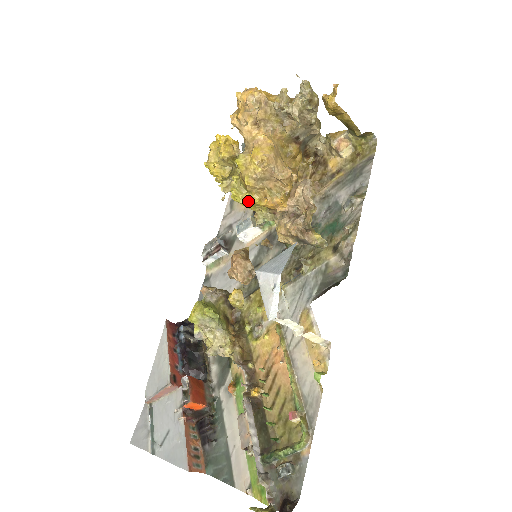
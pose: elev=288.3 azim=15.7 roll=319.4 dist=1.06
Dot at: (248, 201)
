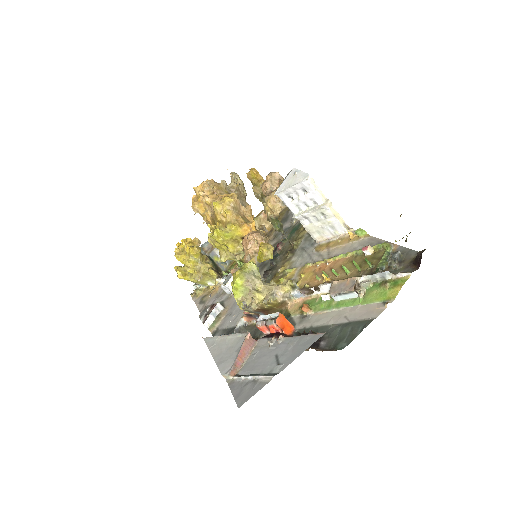
Dot at: (231, 229)
